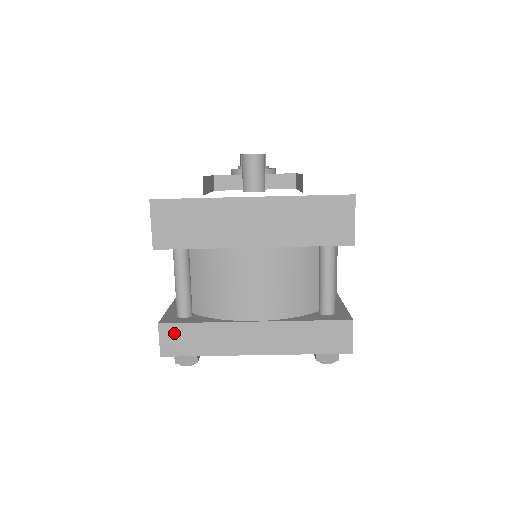
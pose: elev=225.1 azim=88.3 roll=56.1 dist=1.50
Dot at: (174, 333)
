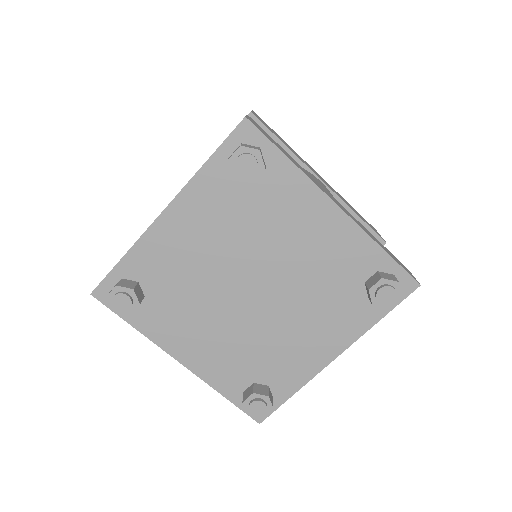
Dot at: (261, 129)
